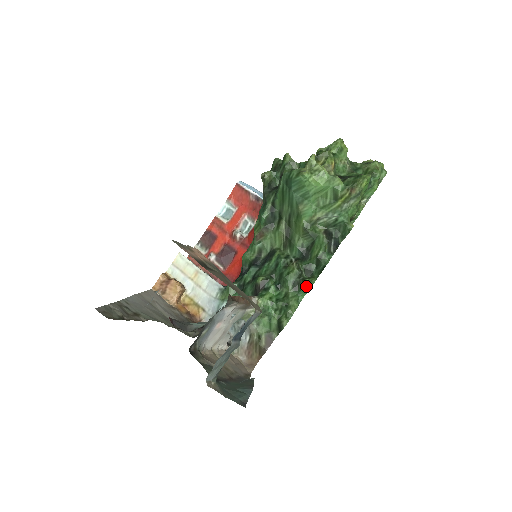
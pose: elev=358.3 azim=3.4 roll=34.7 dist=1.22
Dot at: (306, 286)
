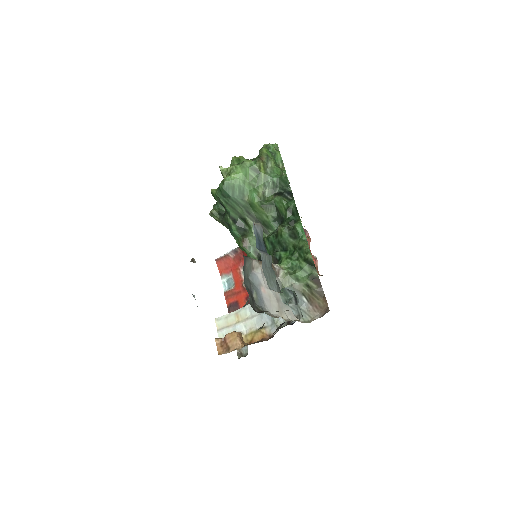
Dot at: (298, 228)
